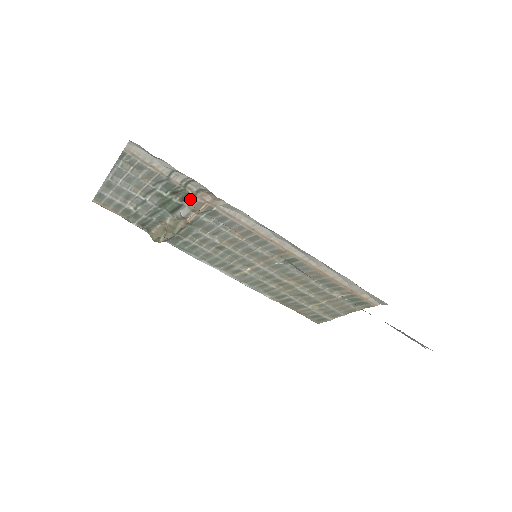
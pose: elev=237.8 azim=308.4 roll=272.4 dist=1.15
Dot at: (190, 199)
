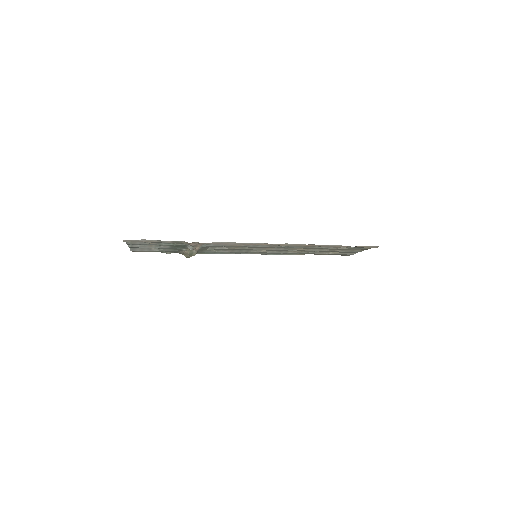
Dot at: occluded
